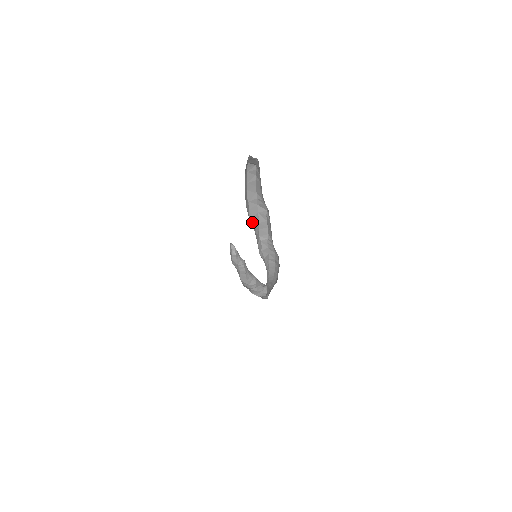
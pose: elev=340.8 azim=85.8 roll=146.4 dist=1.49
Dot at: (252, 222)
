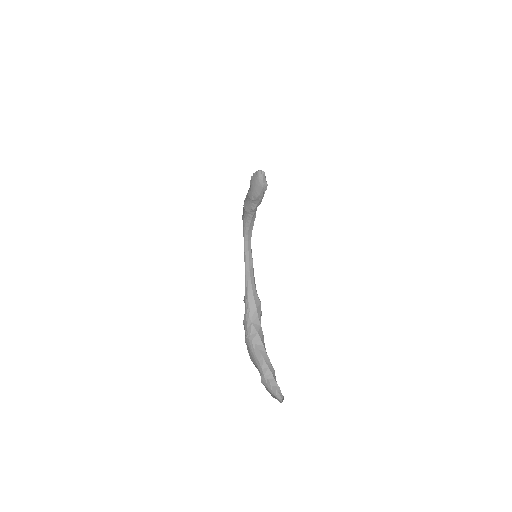
Dot at: (251, 201)
